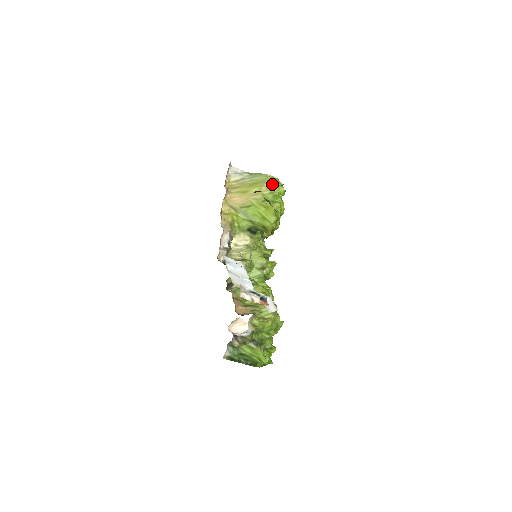
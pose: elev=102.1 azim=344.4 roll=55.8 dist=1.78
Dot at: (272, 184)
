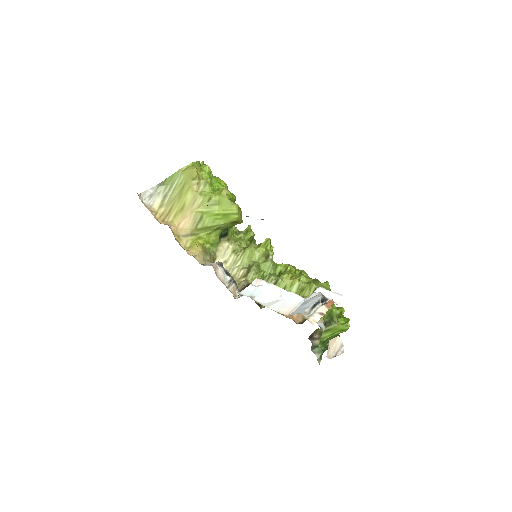
Dot at: (197, 175)
